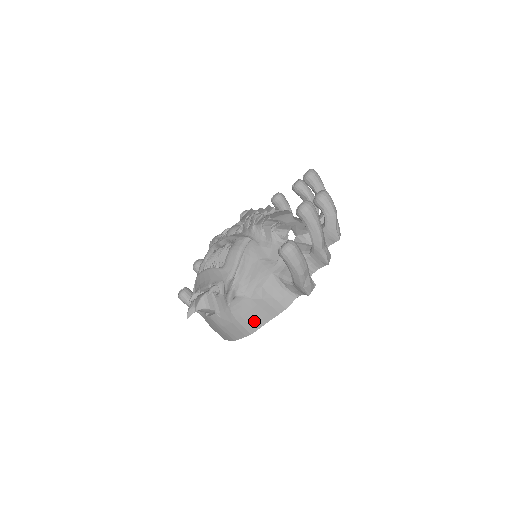
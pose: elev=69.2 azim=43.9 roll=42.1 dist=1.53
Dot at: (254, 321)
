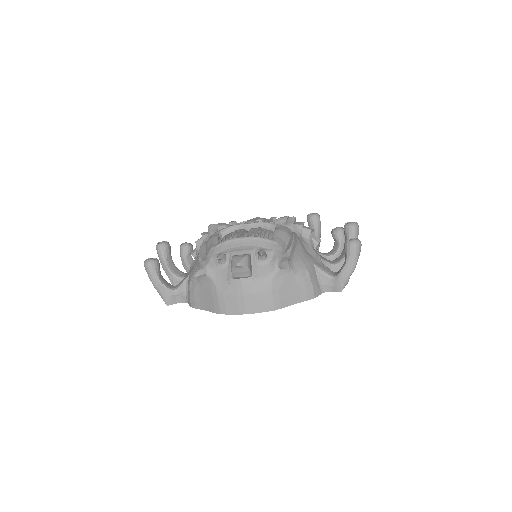
Dot at: (285, 298)
